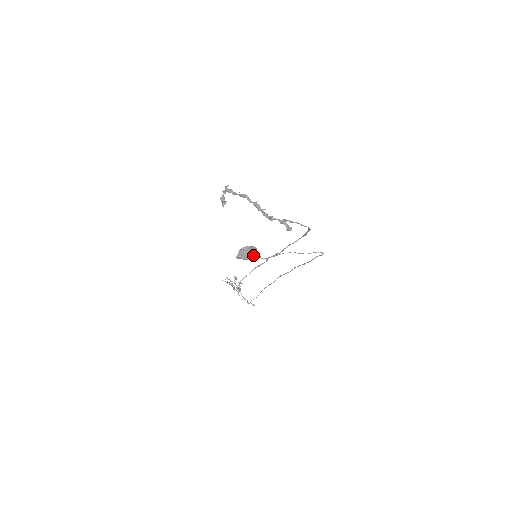
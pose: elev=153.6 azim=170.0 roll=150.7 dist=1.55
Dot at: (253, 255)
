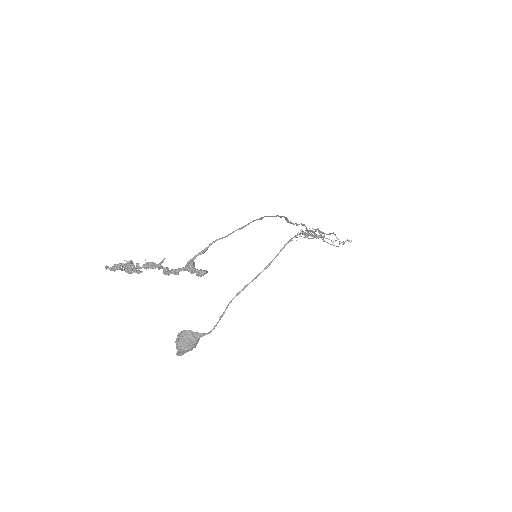
Dot at: (191, 343)
